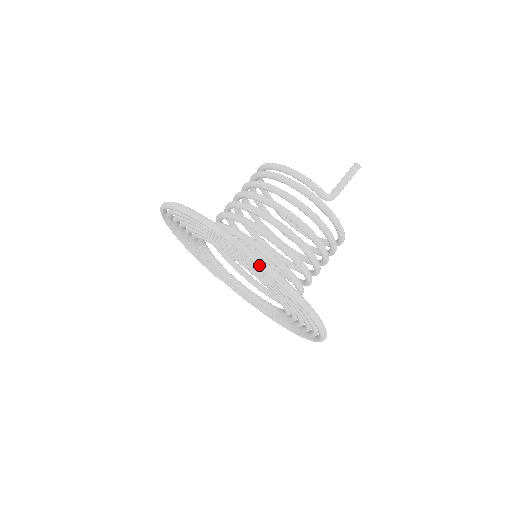
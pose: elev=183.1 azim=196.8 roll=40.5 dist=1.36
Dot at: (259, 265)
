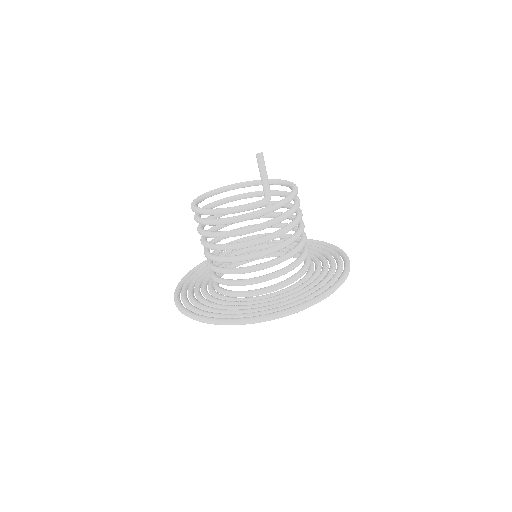
Dot at: occluded
